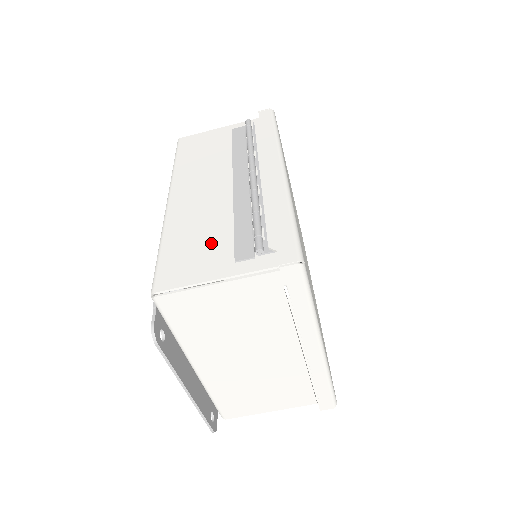
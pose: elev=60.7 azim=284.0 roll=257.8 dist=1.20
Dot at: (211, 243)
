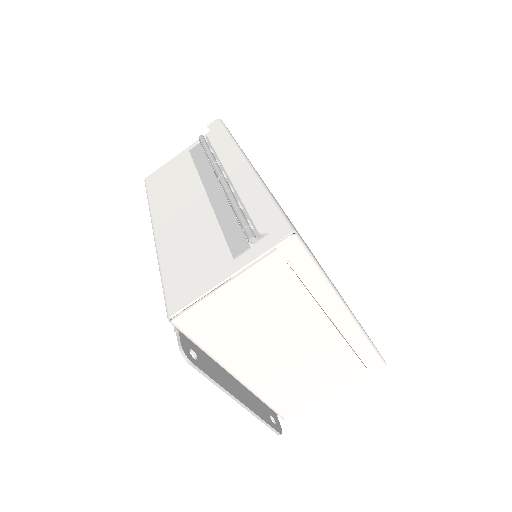
Dot at: (206, 253)
